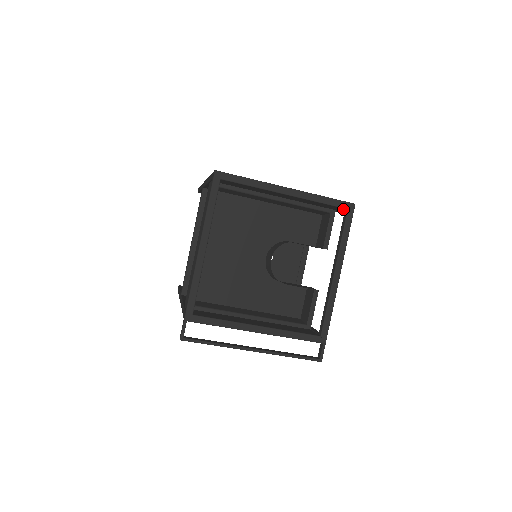
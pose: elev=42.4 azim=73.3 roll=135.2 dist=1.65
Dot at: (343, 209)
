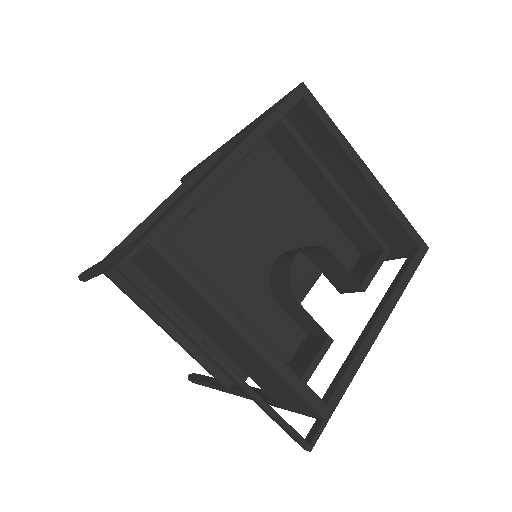
Dot at: (407, 249)
